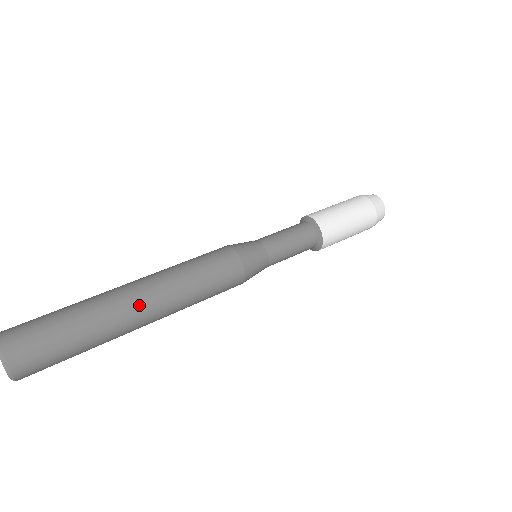
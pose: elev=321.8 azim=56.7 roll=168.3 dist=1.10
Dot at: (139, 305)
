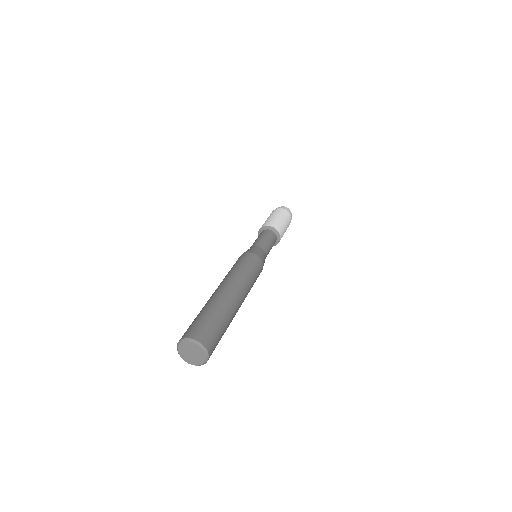
Dot at: (234, 293)
